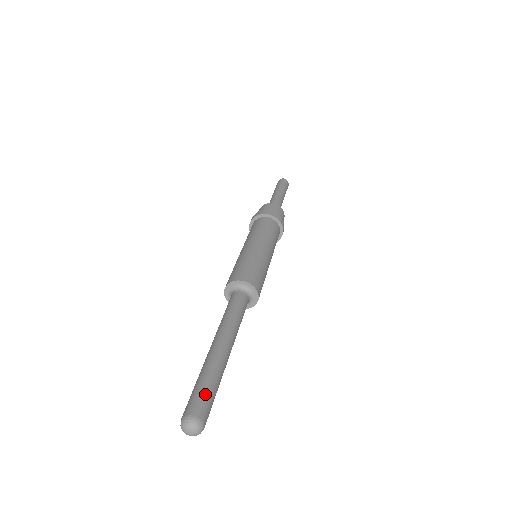
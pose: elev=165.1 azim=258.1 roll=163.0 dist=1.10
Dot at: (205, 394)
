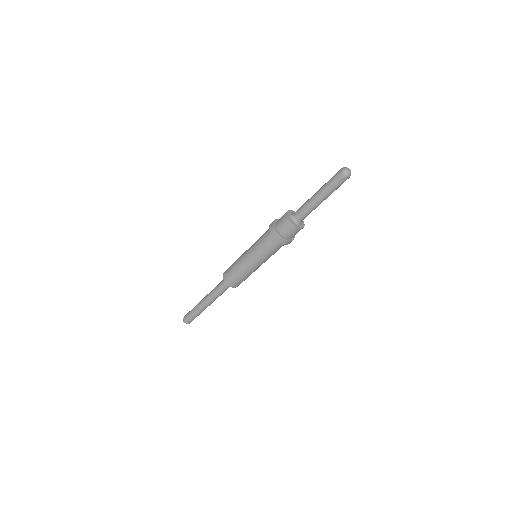
Dot at: (190, 317)
